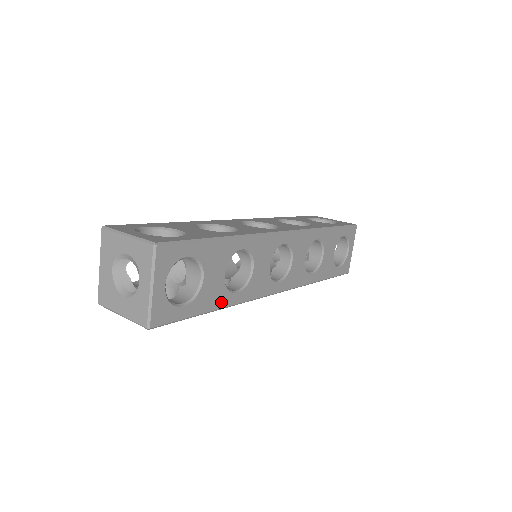
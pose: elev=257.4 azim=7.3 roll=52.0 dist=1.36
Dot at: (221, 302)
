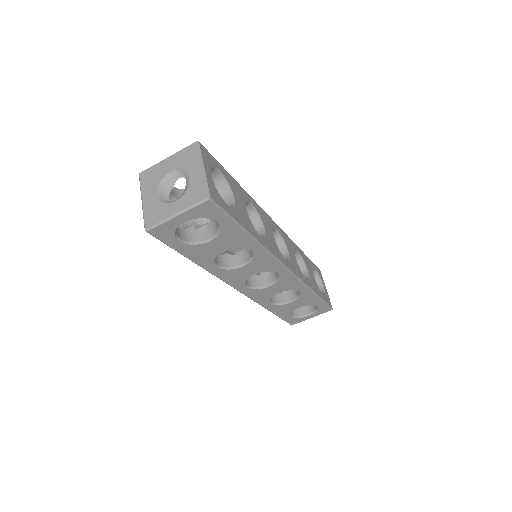
Dot at: (202, 261)
